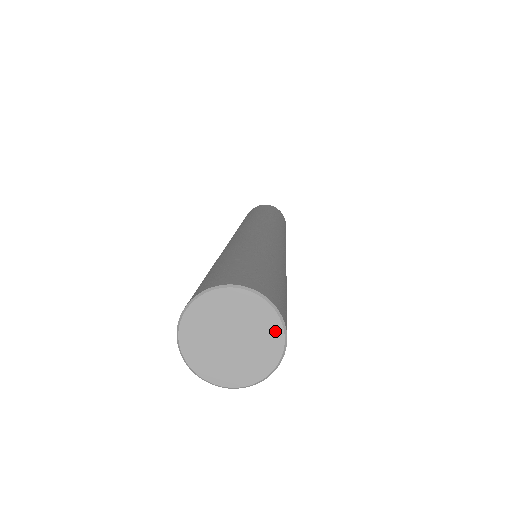
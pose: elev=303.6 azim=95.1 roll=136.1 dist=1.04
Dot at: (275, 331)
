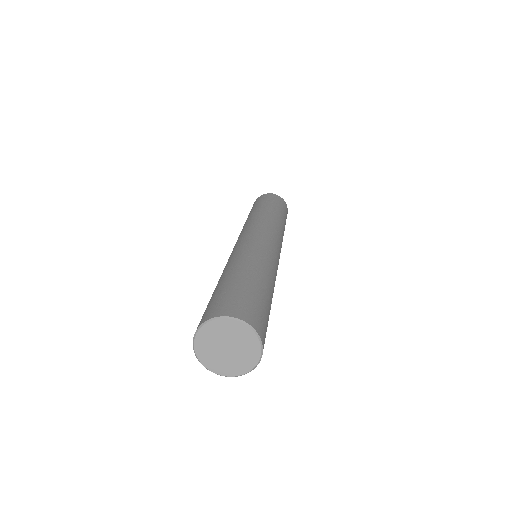
Dot at: (255, 343)
